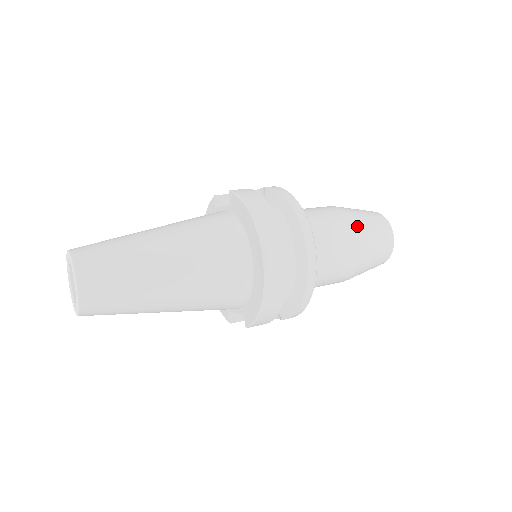
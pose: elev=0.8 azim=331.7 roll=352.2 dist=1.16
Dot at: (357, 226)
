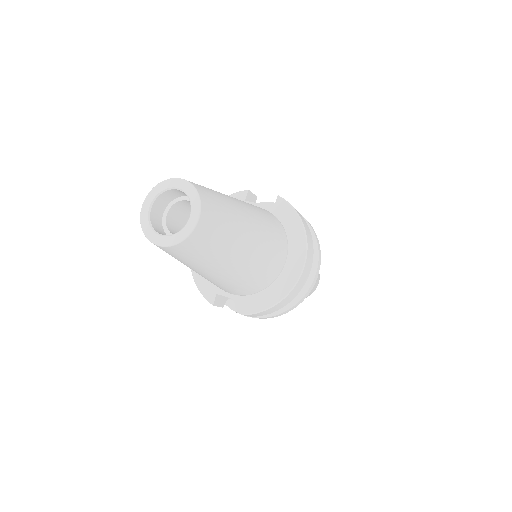
Dot at: occluded
